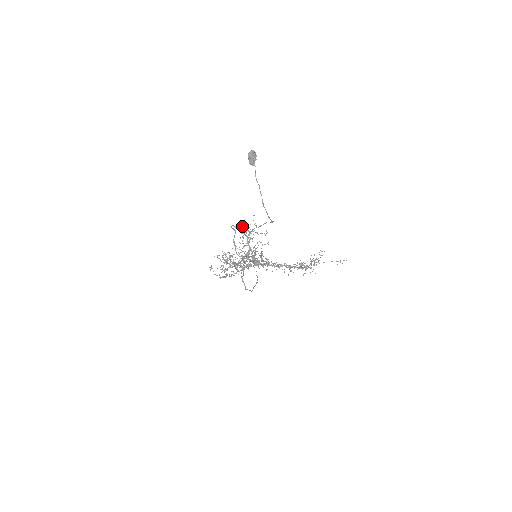
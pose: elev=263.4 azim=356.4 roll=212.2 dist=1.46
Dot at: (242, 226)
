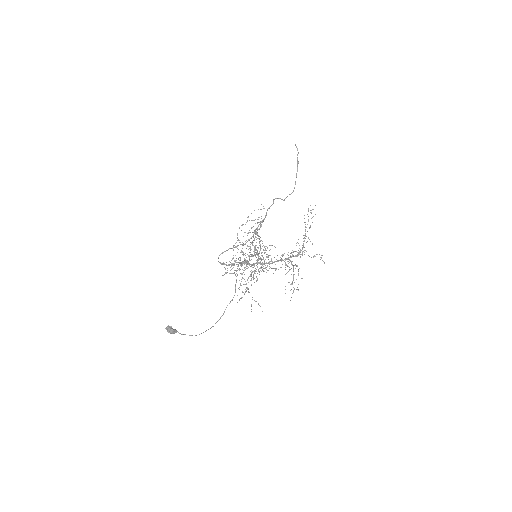
Dot at: (224, 263)
